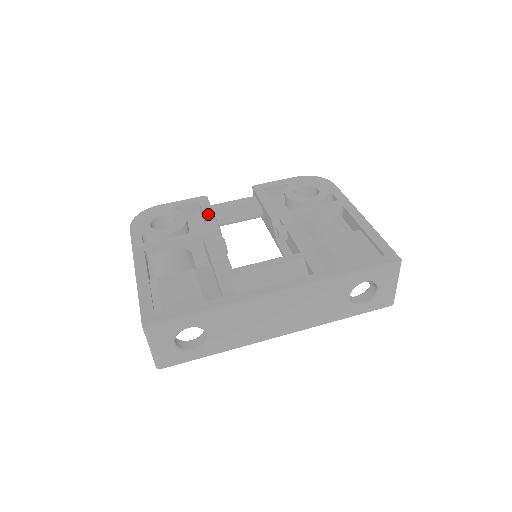
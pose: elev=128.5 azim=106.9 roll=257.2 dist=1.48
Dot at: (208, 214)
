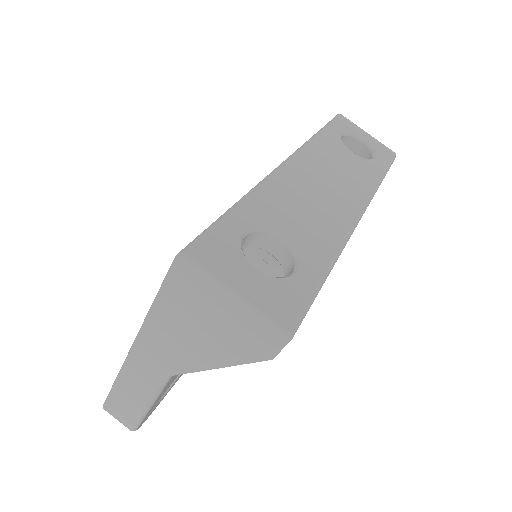
Dot at: occluded
